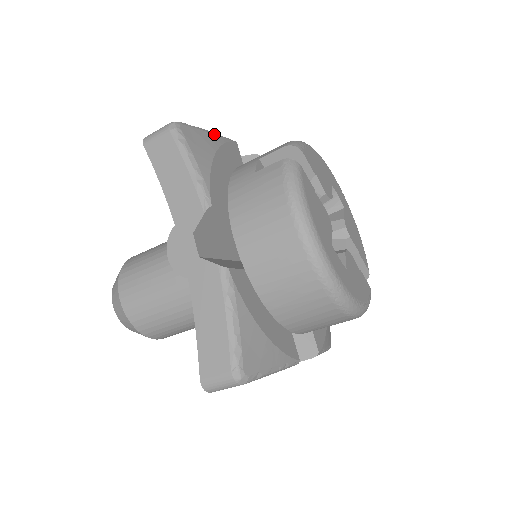
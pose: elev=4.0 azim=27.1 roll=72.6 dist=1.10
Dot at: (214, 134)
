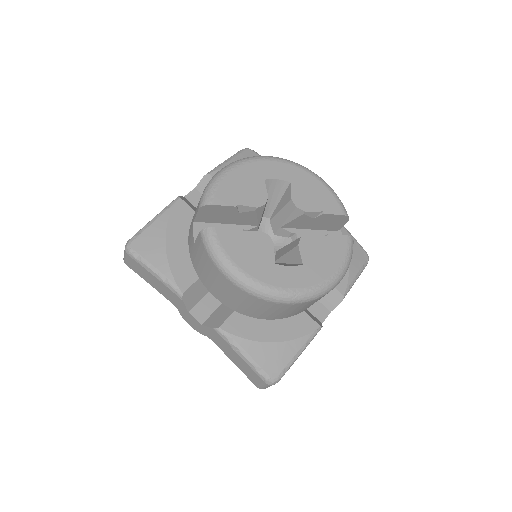
Dot at: (158, 218)
